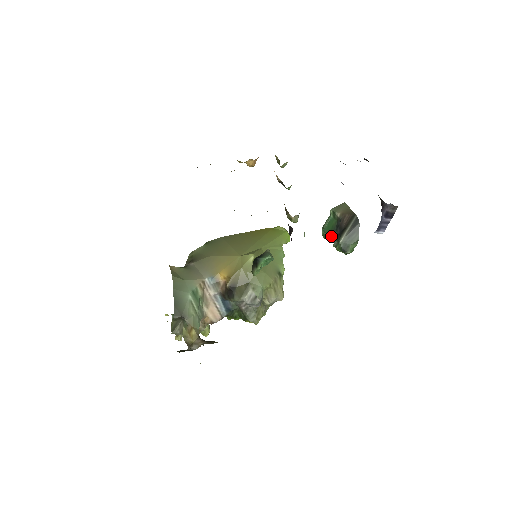
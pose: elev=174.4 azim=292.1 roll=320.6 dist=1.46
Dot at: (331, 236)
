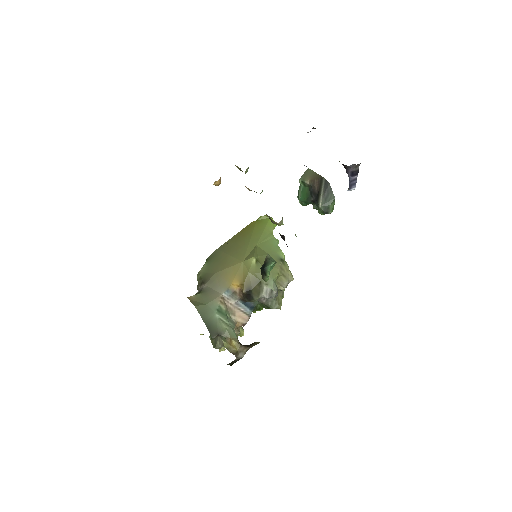
Dot at: (309, 203)
